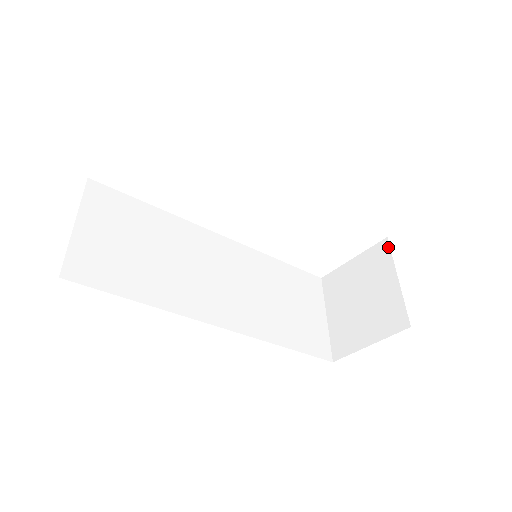
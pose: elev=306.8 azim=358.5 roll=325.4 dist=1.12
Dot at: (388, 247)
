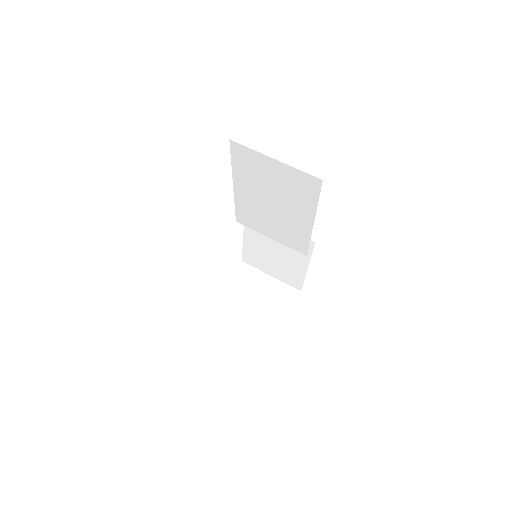
Dot at: (248, 265)
